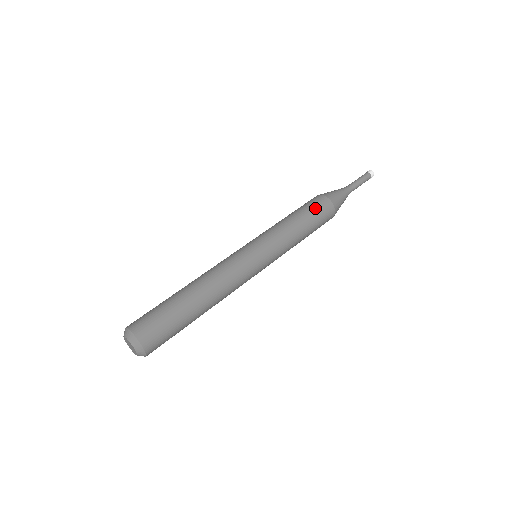
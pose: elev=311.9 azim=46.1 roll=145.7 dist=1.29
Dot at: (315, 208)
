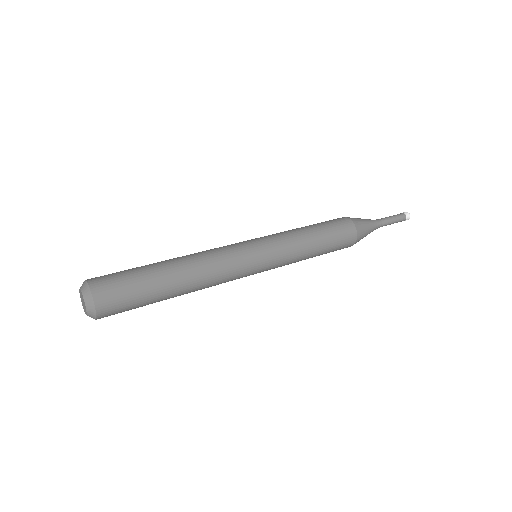
Dot at: (338, 231)
